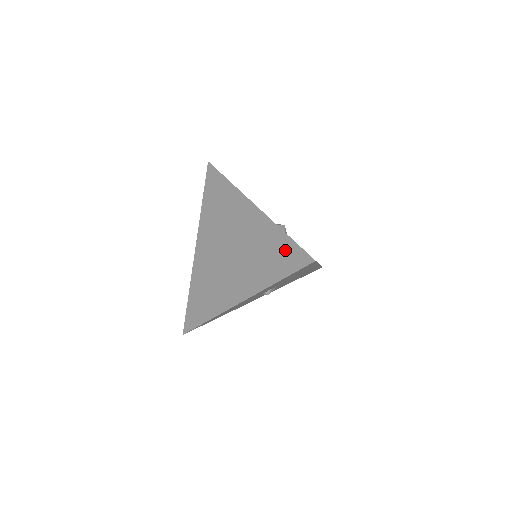
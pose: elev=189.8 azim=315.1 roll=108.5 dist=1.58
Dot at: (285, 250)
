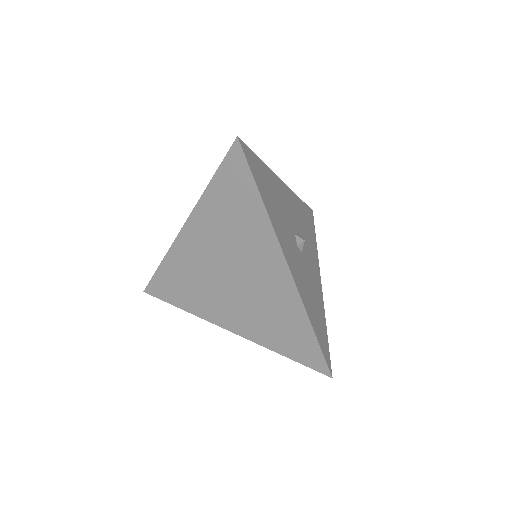
Dot at: (304, 342)
